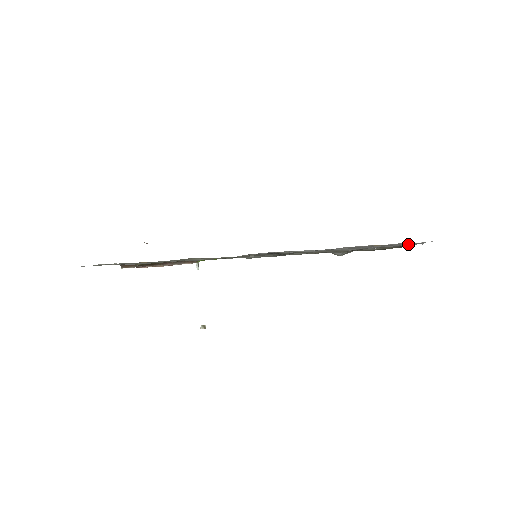
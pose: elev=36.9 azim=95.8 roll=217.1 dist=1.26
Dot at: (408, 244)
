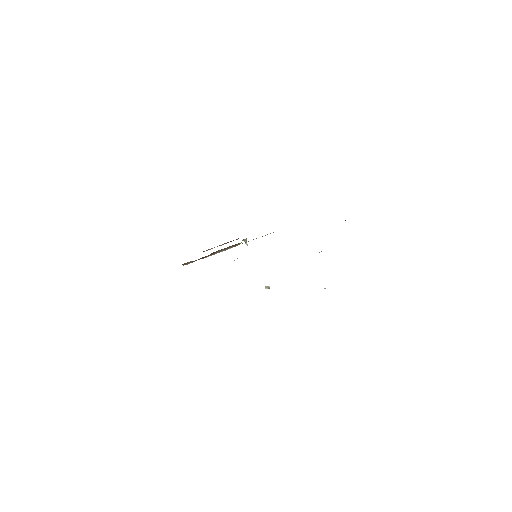
Dot at: occluded
